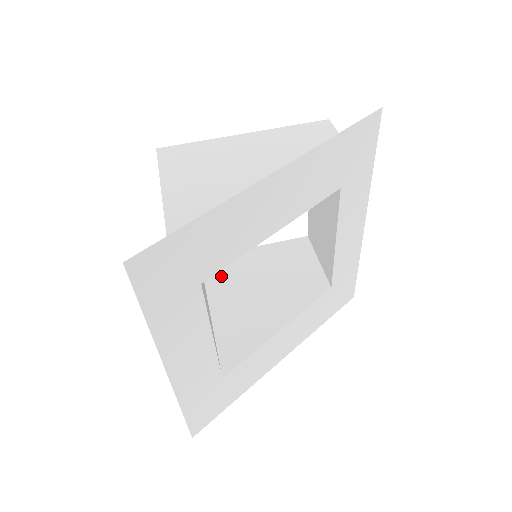
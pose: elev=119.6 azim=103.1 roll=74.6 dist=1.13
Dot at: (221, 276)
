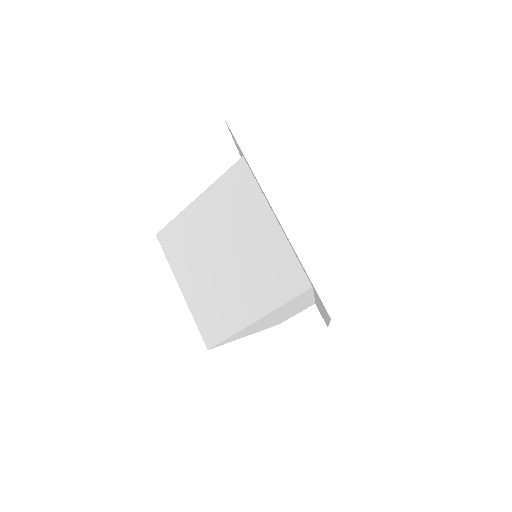
Dot at: occluded
